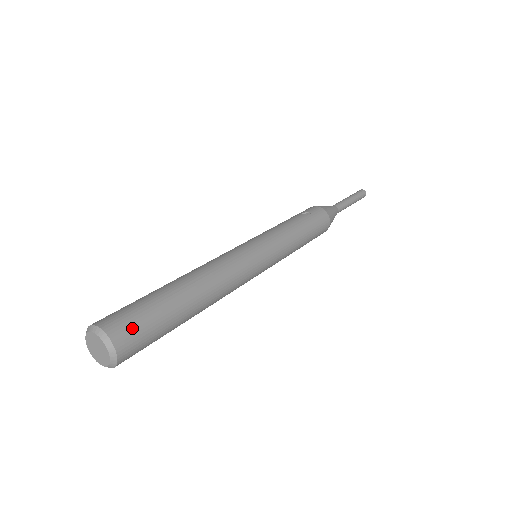
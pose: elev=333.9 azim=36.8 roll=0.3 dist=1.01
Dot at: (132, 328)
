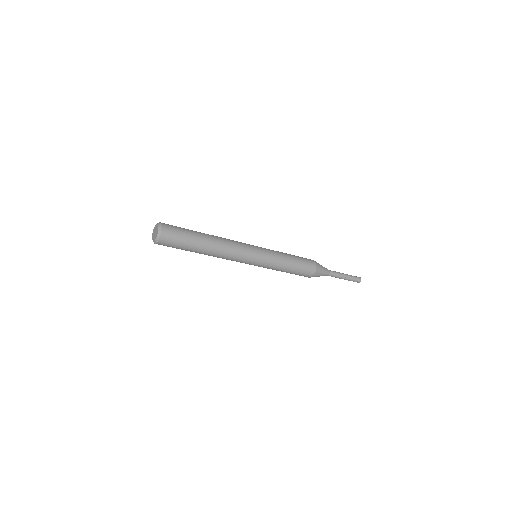
Dot at: (172, 226)
